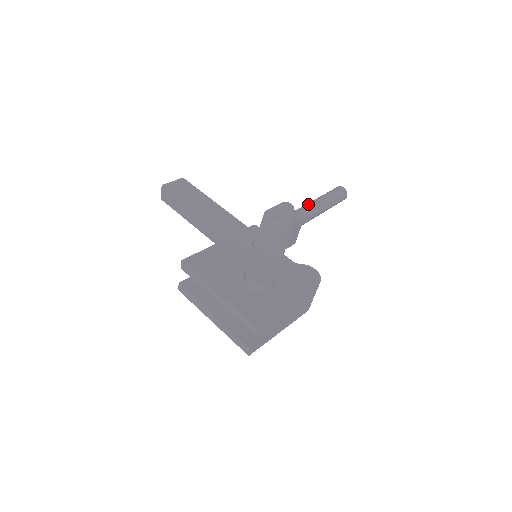
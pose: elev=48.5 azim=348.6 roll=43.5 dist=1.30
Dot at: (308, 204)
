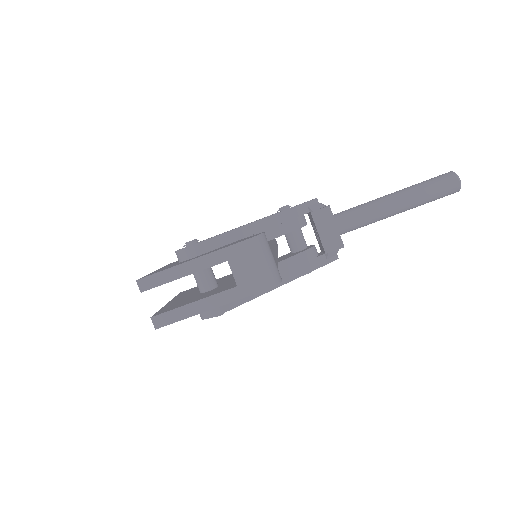
Dot at: occluded
